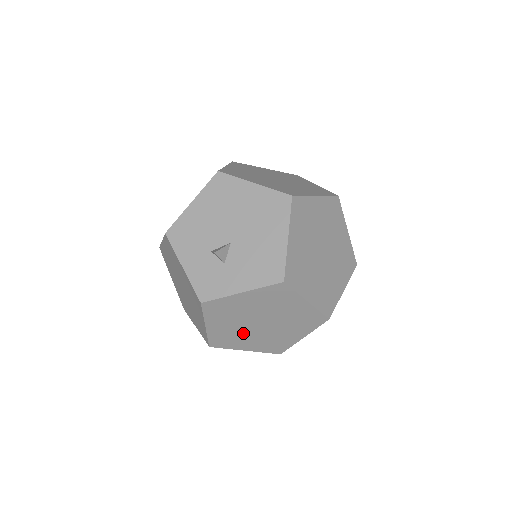
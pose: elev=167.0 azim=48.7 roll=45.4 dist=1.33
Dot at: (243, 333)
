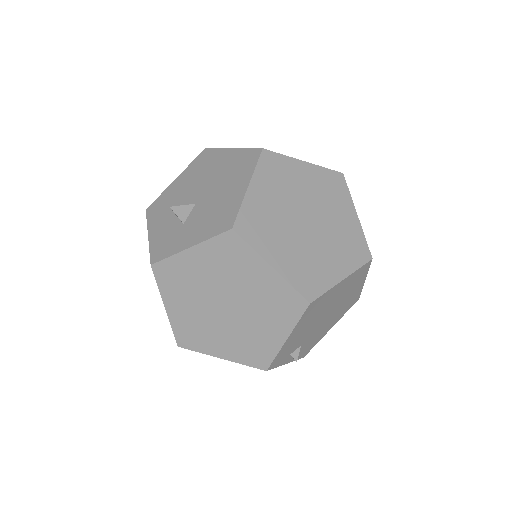
Dot at: (210, 324)
